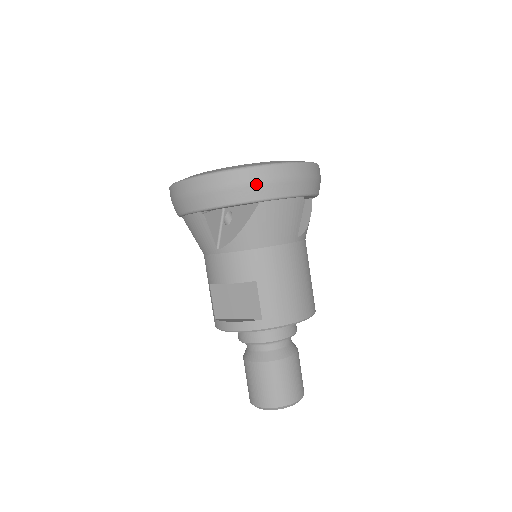
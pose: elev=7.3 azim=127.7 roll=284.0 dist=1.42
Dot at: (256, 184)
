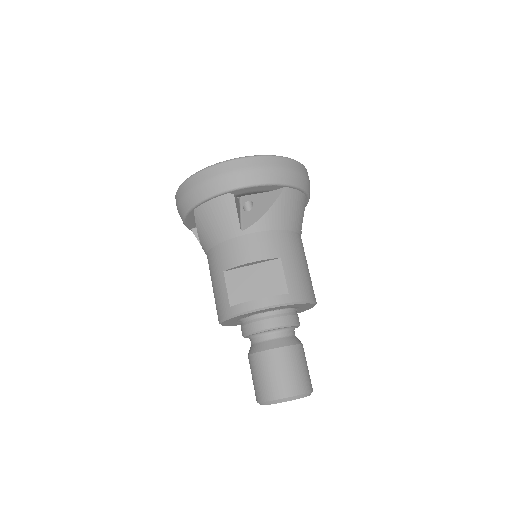
Dot at: (284, 170)
